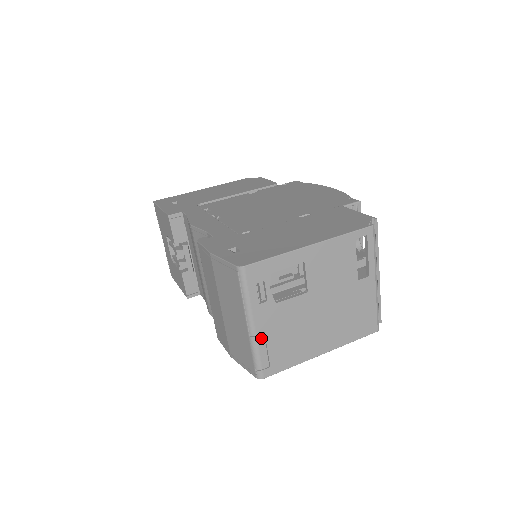
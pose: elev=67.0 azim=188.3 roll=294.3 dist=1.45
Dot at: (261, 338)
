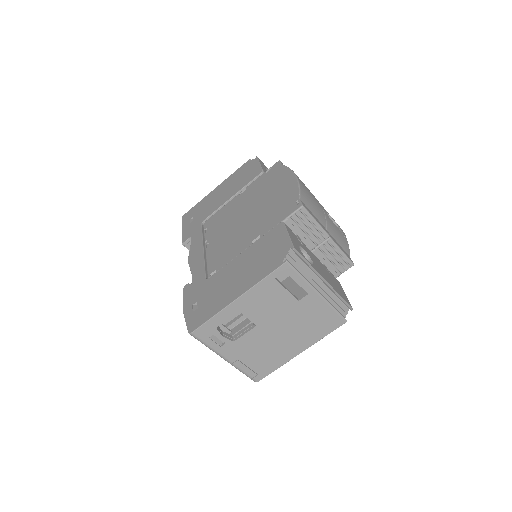
Dot at: (238, 363)
